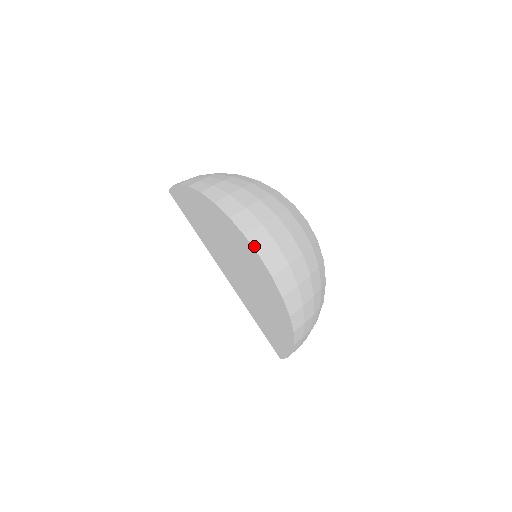
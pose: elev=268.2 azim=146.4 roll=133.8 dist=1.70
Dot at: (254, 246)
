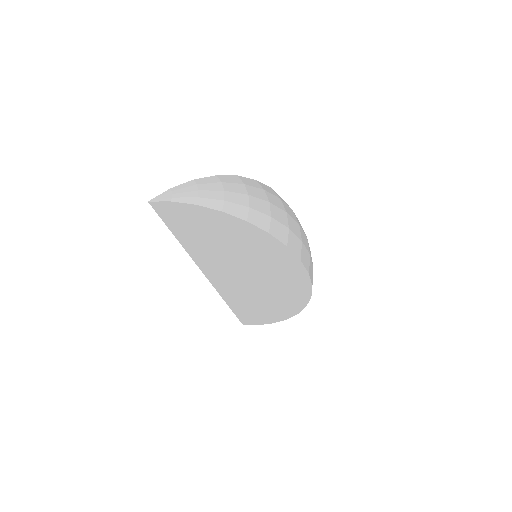
Dot at: (305, 266)
